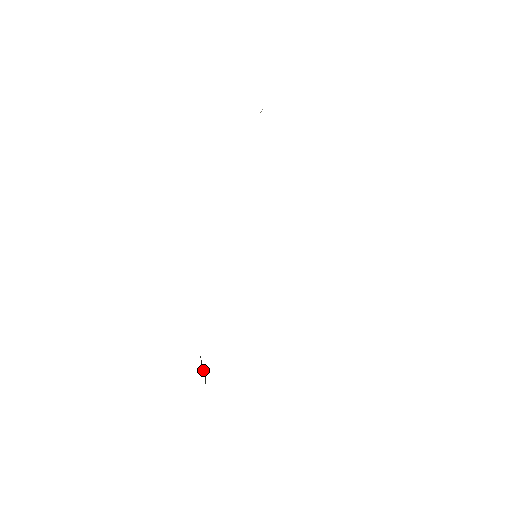
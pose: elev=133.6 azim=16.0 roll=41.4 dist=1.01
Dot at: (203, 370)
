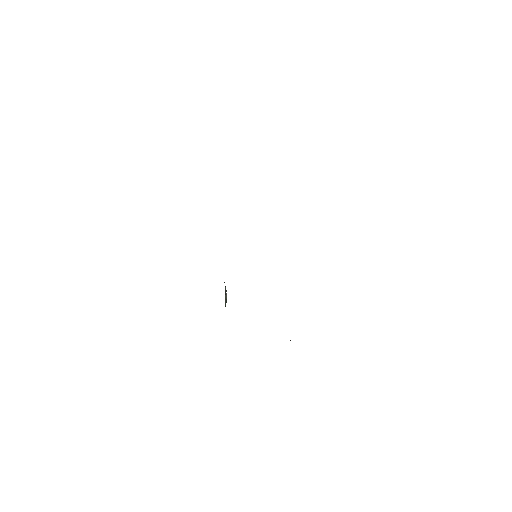
Dot at: (226, 296)
